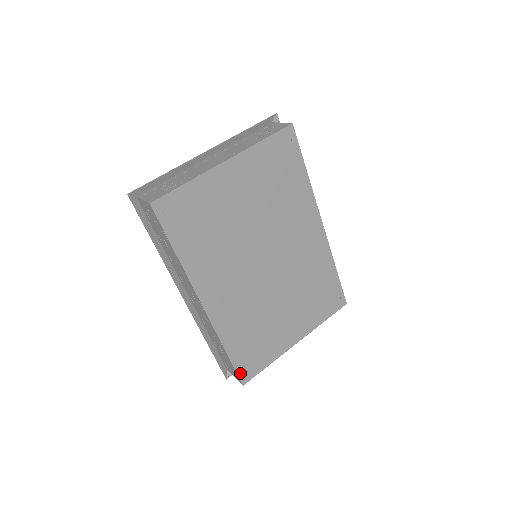
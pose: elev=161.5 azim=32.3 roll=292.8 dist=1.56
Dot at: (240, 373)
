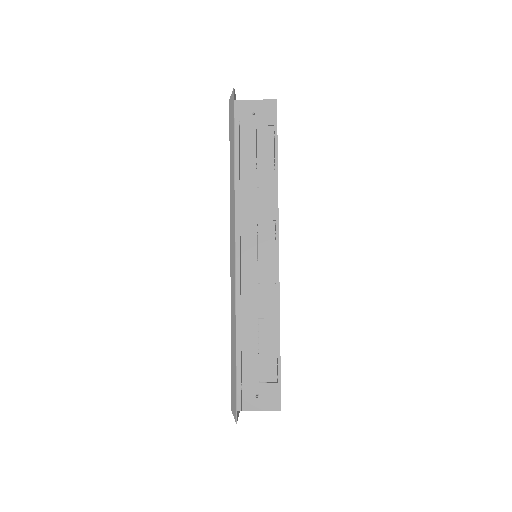
Dot at: (280, 386)
